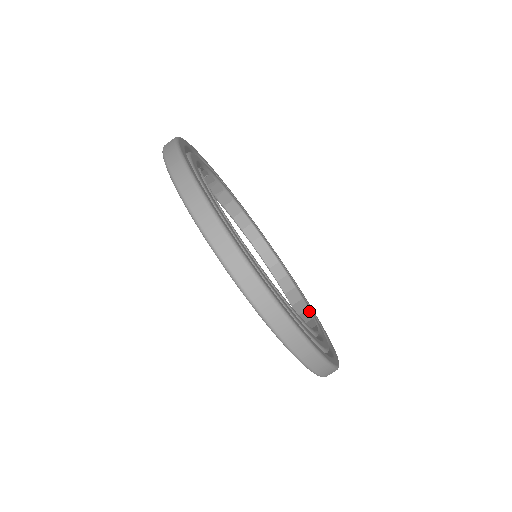
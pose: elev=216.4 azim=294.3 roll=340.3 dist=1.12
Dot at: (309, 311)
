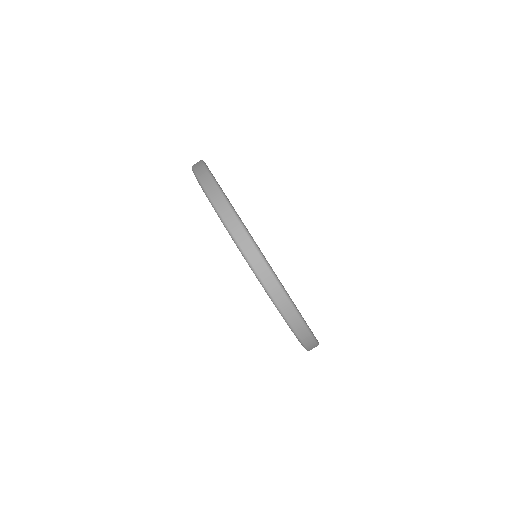
Dot at: occluded
